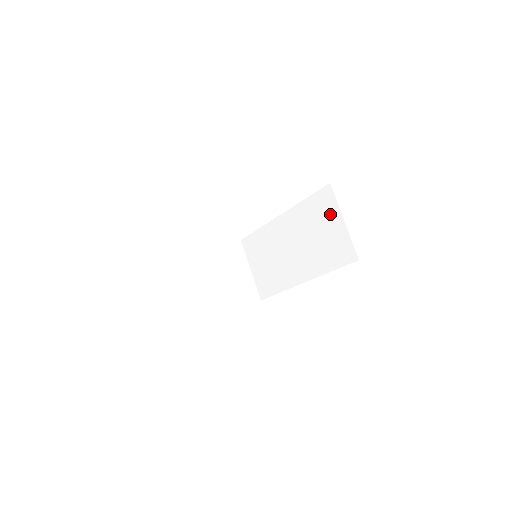
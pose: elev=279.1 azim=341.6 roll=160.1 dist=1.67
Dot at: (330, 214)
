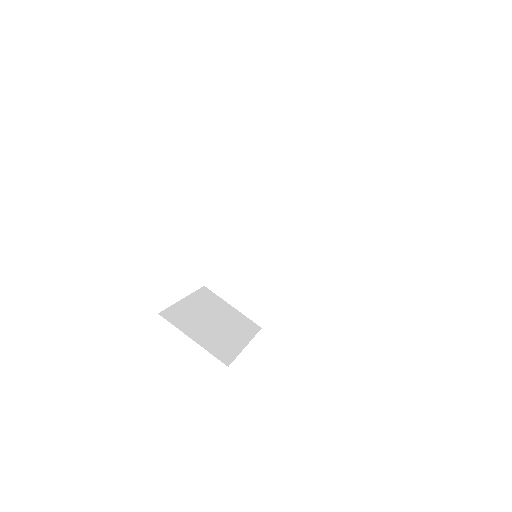
Dot at: (296, 185)
